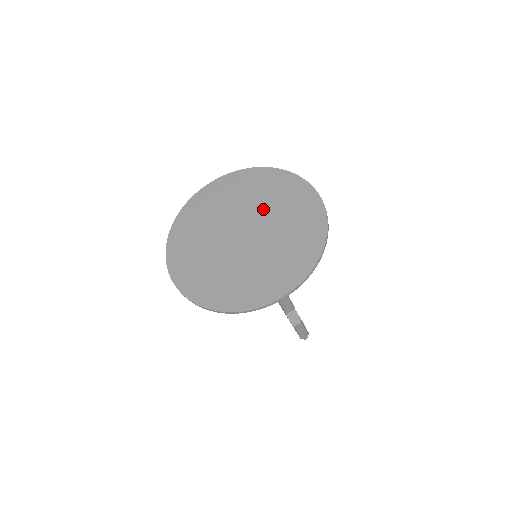
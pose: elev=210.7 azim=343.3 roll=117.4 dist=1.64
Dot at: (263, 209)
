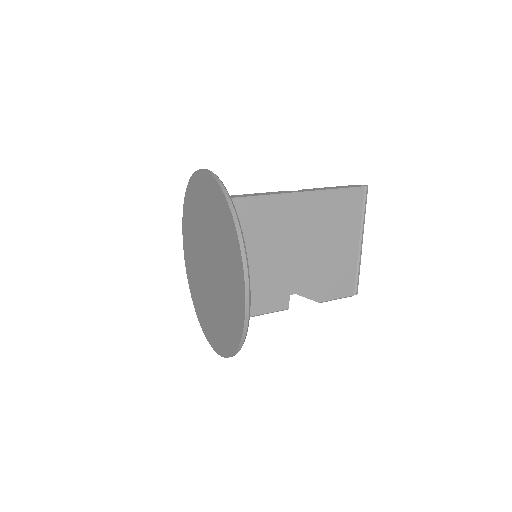
Dot at: (219, 262)
